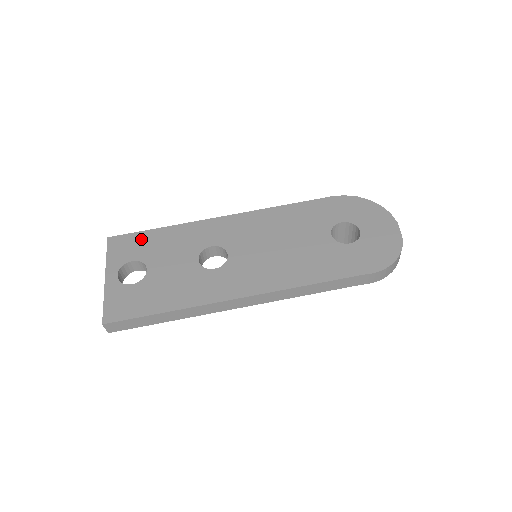
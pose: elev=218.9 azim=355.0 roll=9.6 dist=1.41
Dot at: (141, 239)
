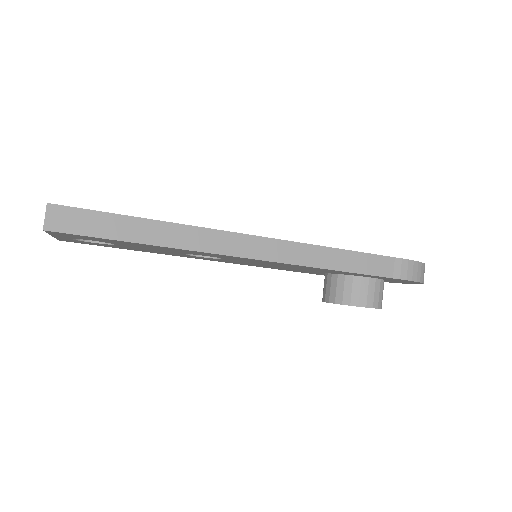
Dot at: occluded
